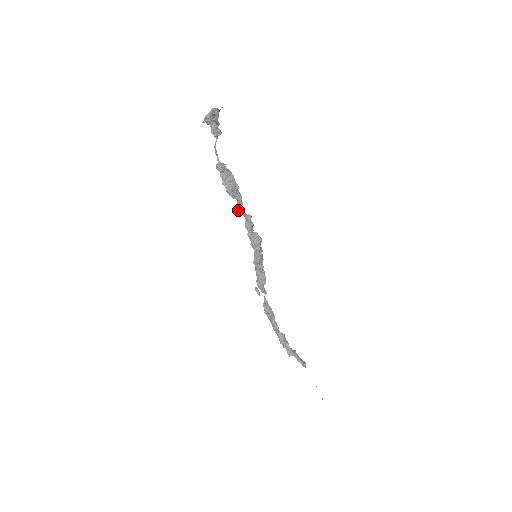
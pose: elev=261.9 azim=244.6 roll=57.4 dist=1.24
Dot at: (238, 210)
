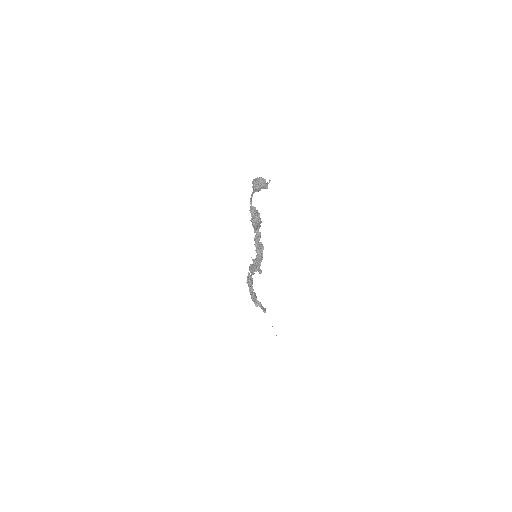
Dot at: (254, 232)
